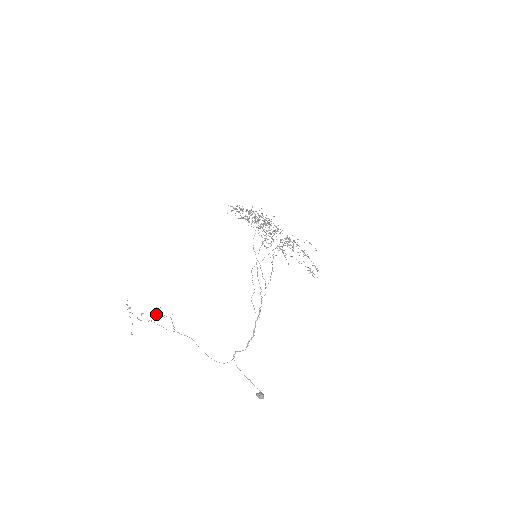
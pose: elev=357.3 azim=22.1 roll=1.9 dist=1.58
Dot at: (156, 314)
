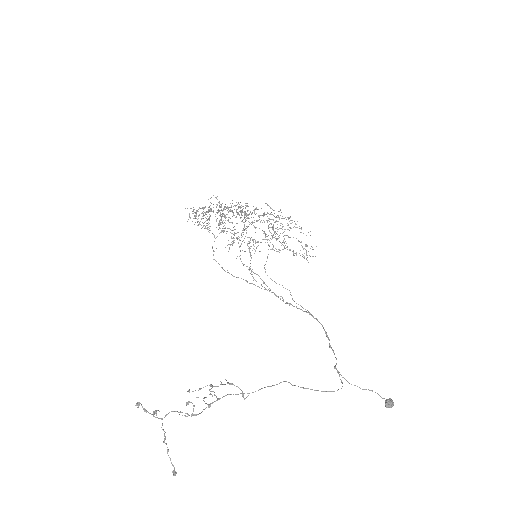
Dot at: (209, 389)
